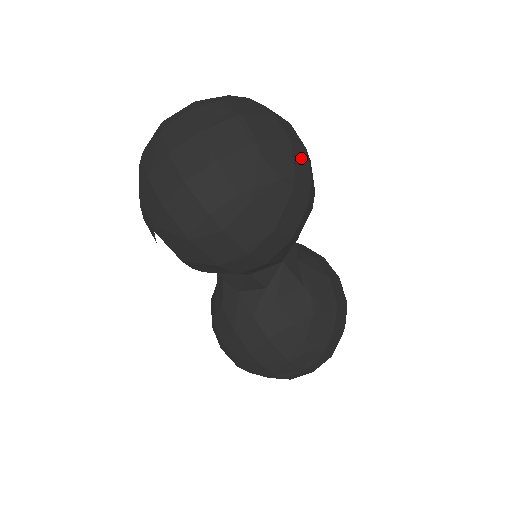
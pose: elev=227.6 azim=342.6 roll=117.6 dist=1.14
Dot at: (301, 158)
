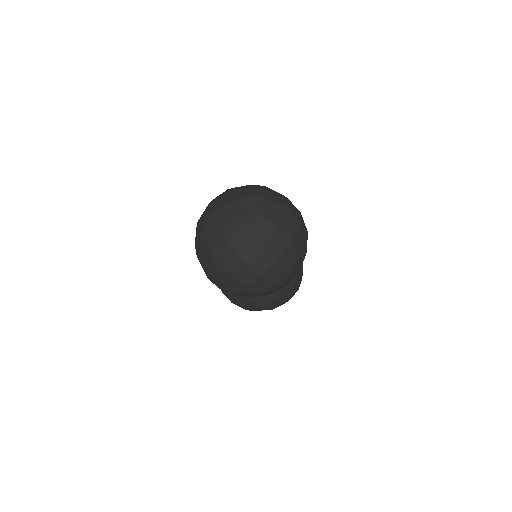
Dot at: (304, 225)
